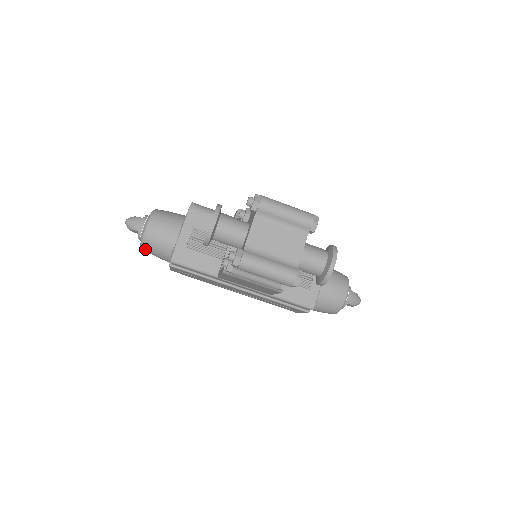
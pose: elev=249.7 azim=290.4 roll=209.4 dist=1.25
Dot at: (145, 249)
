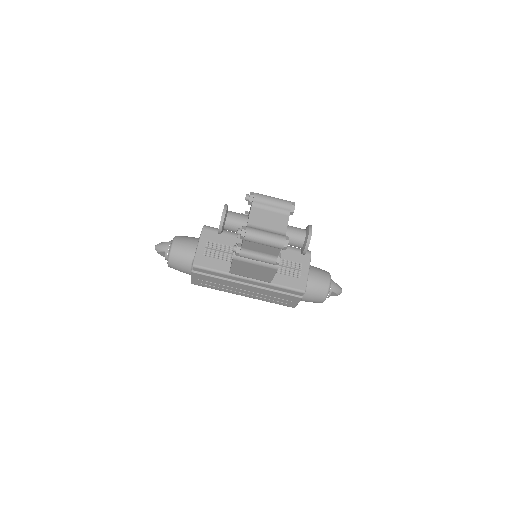
Dot at: (171, 264)
